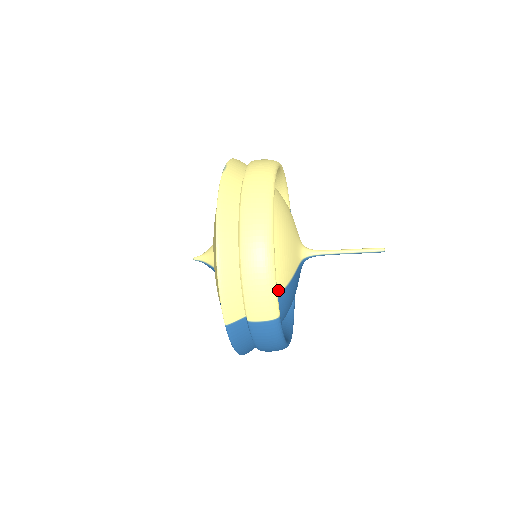
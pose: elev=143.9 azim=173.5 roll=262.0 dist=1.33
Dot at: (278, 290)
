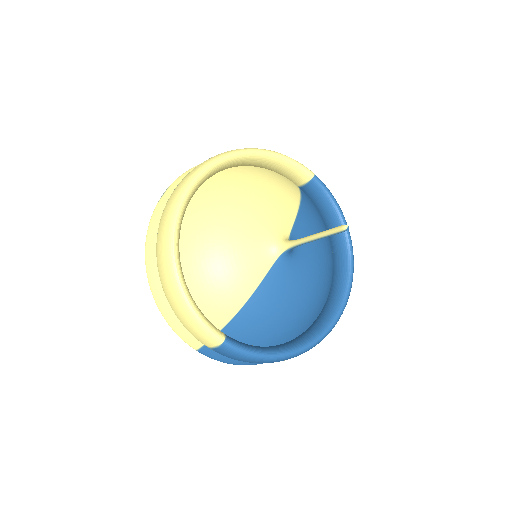
Dot at: (234, 307)
